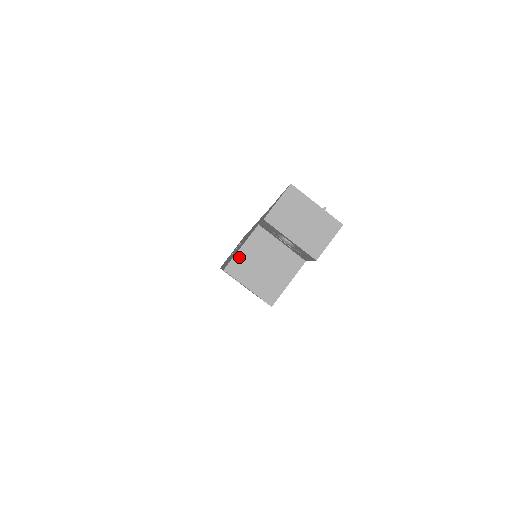
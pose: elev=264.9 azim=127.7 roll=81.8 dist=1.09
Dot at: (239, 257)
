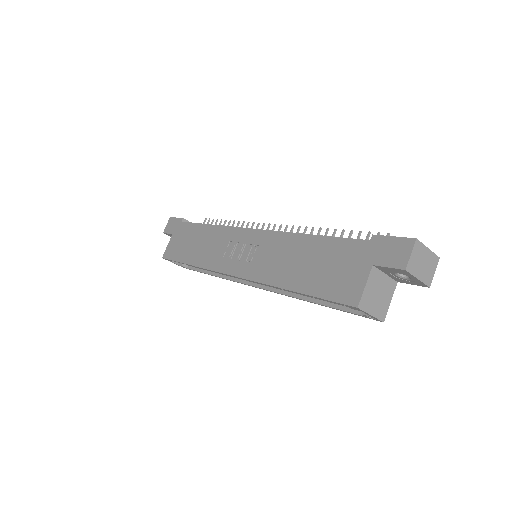
Dot at: (365, 294)
